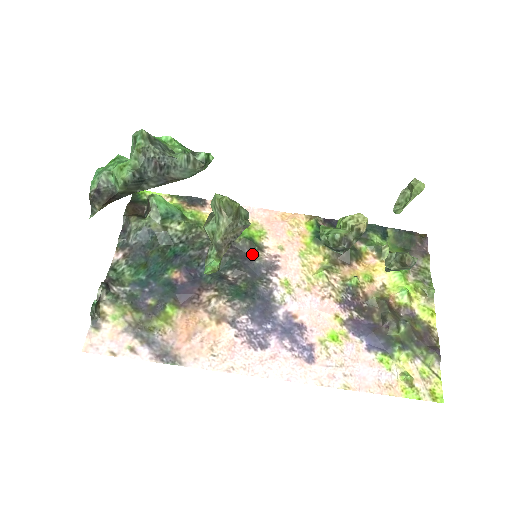
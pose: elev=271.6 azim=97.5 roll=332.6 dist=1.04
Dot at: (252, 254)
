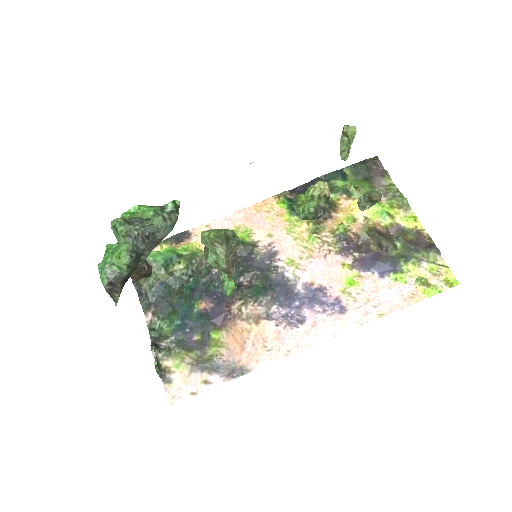
Dot at: (250, 254)
